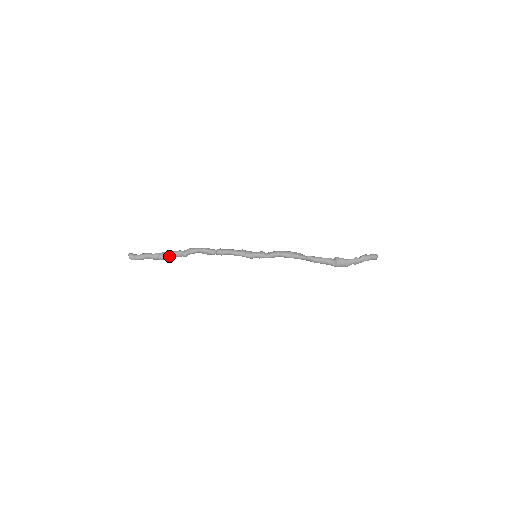
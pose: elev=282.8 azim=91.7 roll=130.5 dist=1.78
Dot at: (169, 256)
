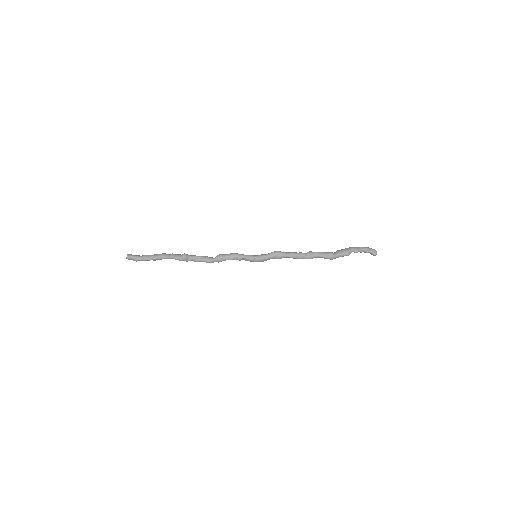
Dot at: (168, 254)
